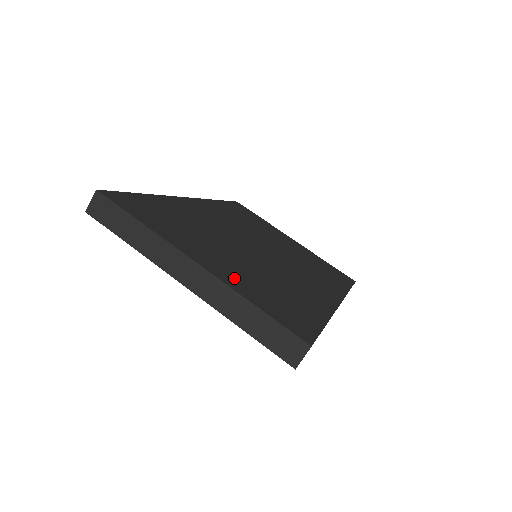
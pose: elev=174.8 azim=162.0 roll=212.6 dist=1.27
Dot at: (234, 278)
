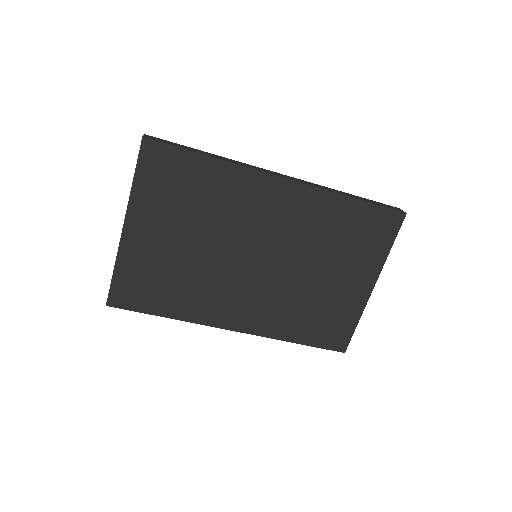
Dot at: occluded
